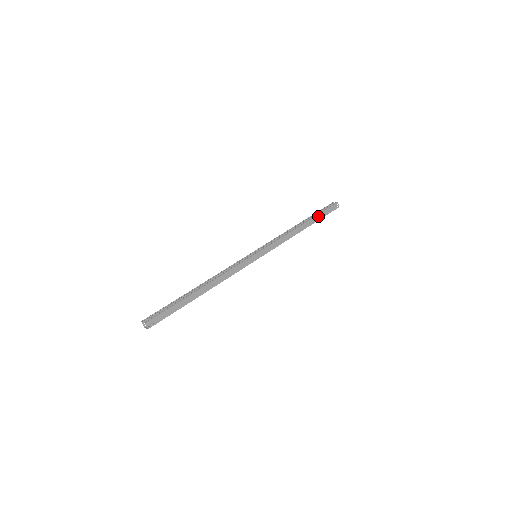
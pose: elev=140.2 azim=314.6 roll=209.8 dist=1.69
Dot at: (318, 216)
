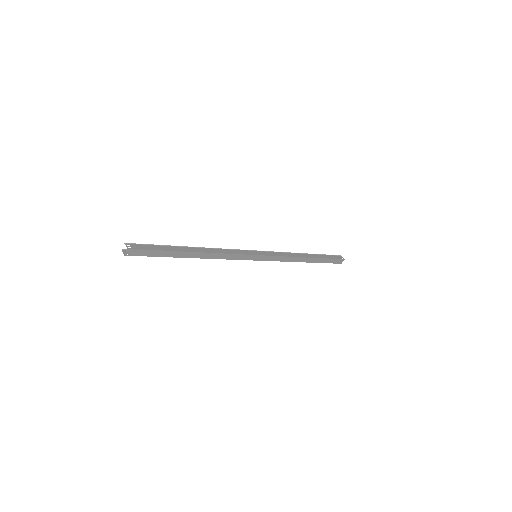
Dot at: (322, 256)
